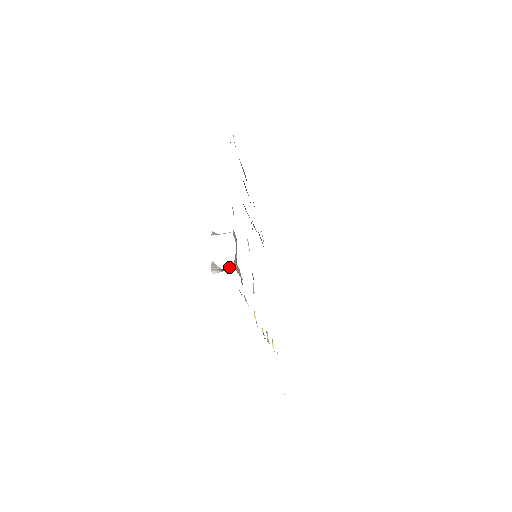
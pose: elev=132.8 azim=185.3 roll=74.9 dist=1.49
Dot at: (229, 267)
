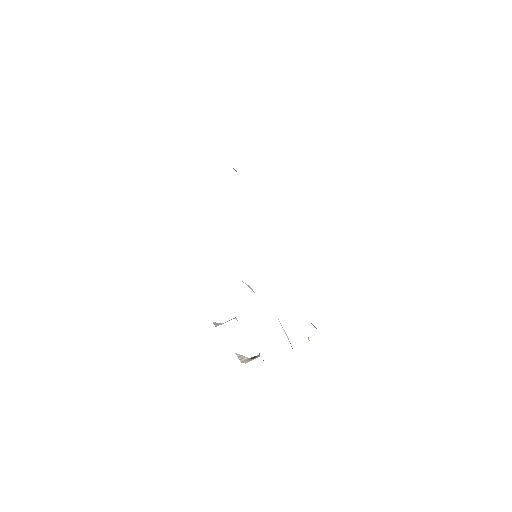
Dot at: (257, 357)
